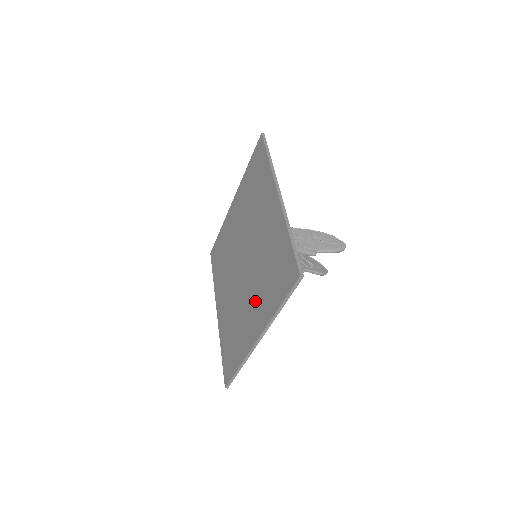
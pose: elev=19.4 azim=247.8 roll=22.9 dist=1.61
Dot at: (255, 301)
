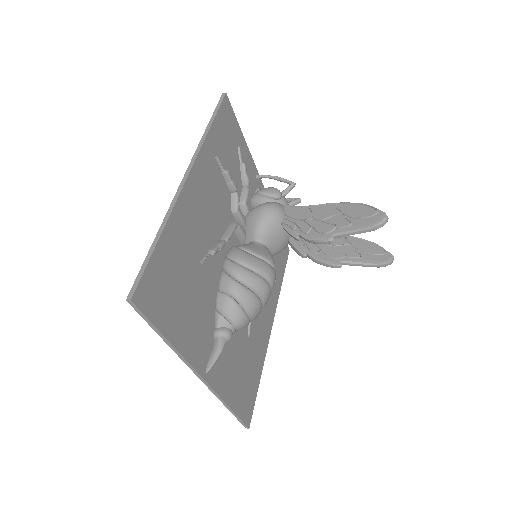
Dot at: occluded
